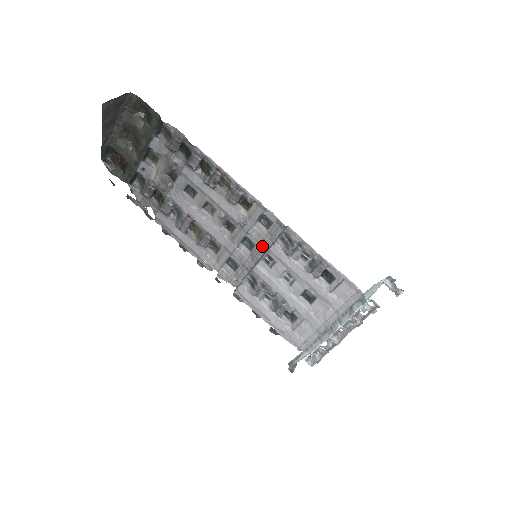
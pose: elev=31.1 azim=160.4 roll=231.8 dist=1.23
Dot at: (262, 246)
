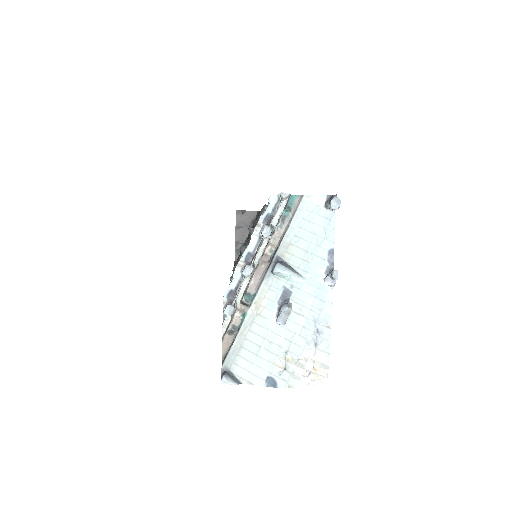
Dot at: occluded
